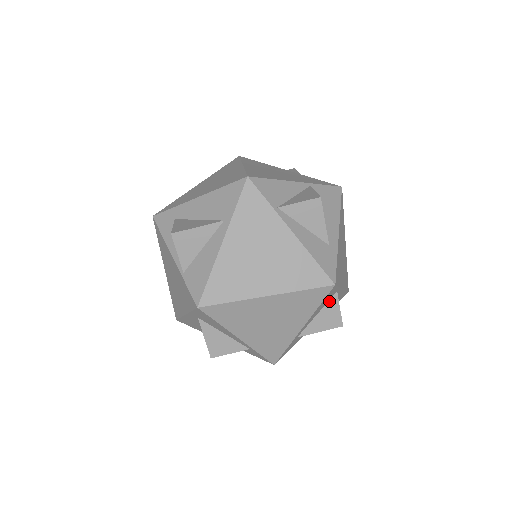
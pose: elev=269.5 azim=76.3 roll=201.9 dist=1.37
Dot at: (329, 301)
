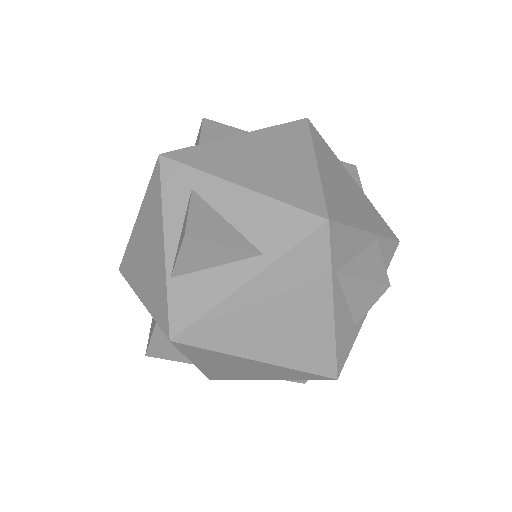
Dot at: occluded
